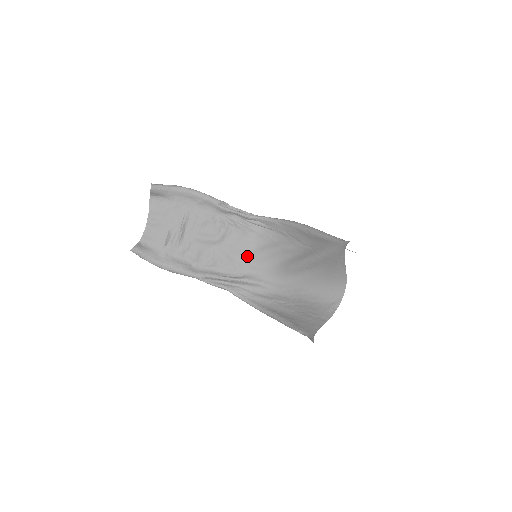
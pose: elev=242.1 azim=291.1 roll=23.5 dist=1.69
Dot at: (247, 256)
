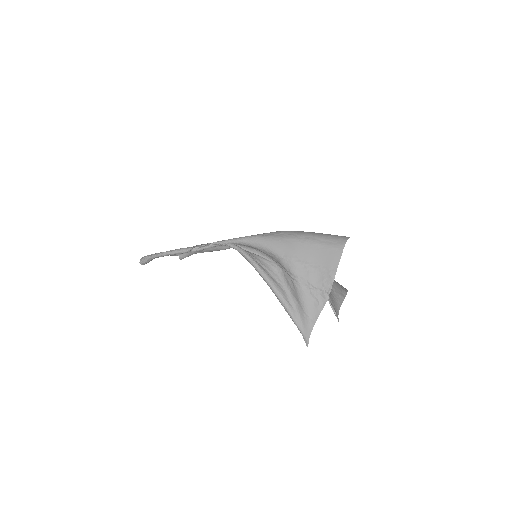
Dot at: occluded
